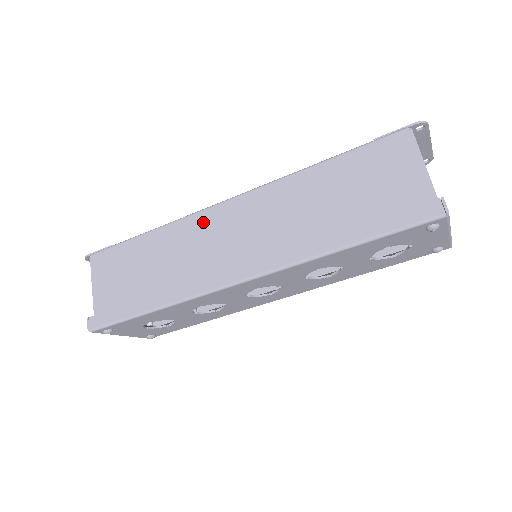
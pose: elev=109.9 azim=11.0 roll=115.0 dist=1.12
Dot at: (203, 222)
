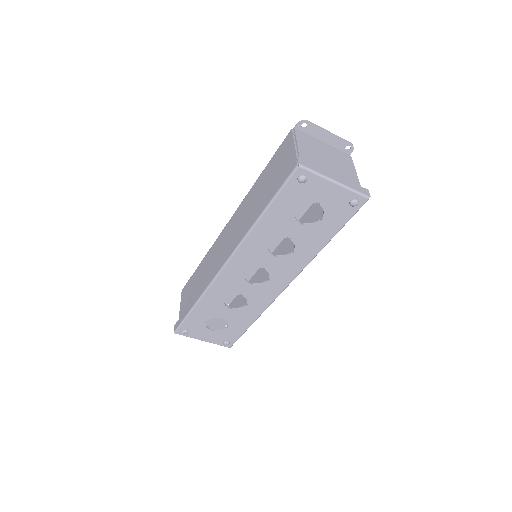
Dot at: (218, 242)
